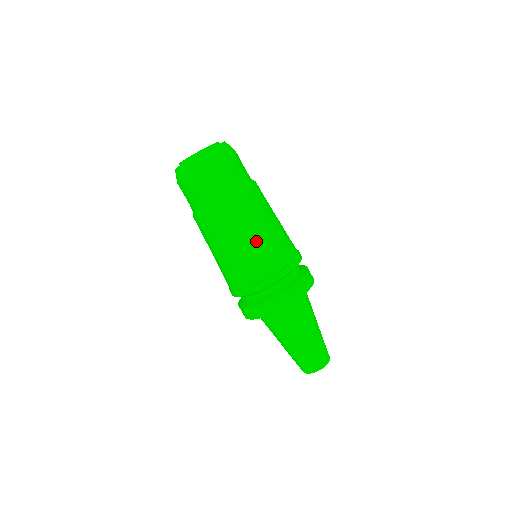
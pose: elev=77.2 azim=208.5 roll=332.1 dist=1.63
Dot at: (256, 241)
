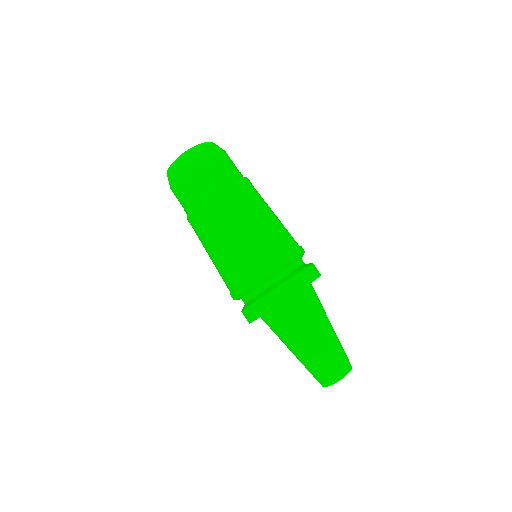
Dot at: (274, 217)
